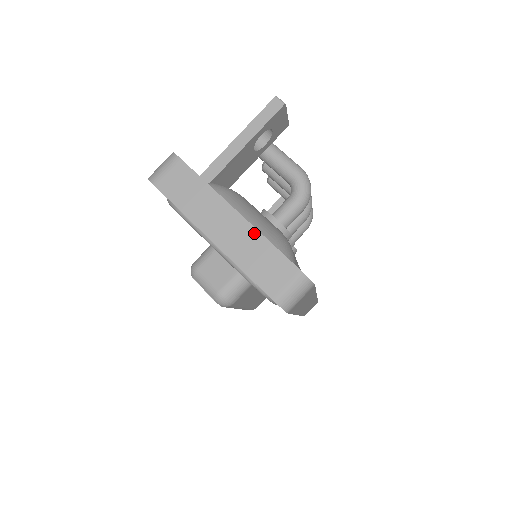
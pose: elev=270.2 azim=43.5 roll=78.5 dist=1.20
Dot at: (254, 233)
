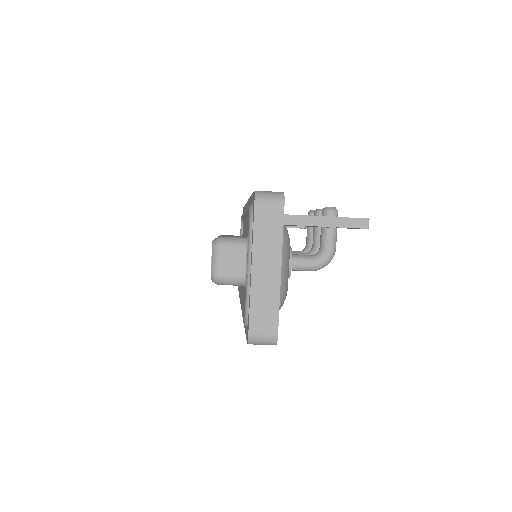
Dot at: (277, 291)
